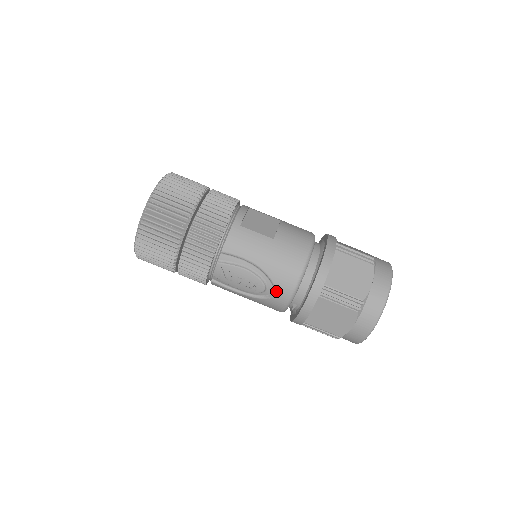
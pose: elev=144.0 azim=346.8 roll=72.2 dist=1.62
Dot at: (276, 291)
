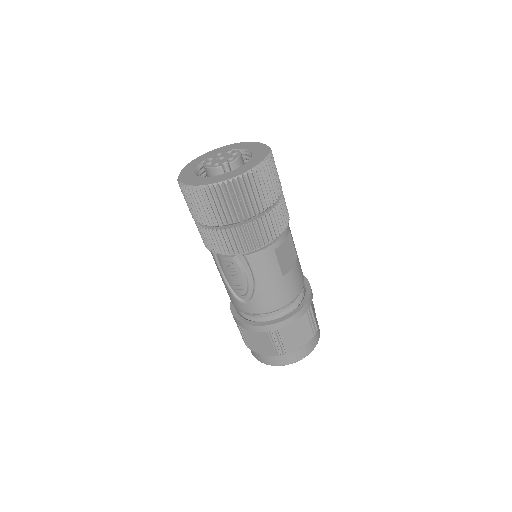
Dot at: (247, 303)
